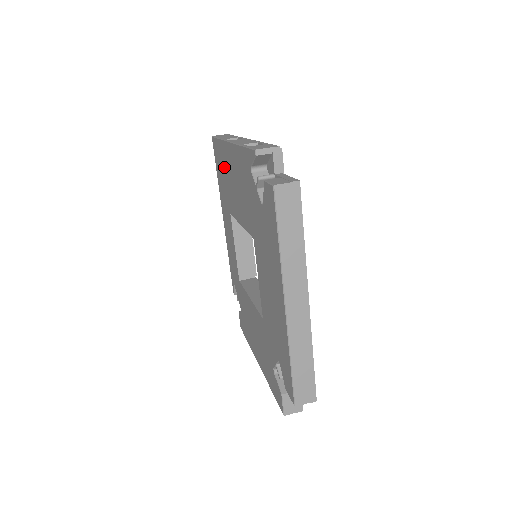
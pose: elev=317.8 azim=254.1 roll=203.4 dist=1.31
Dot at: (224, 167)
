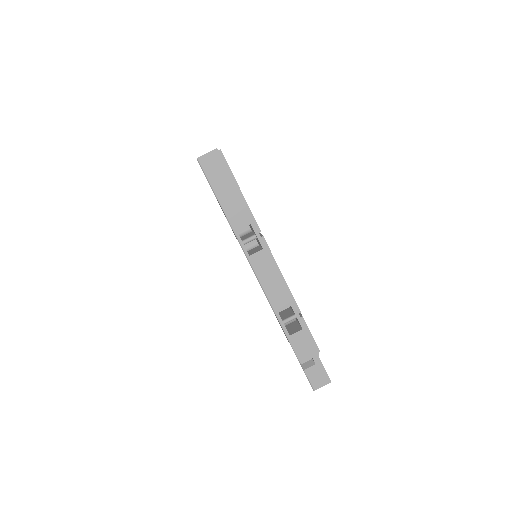
Dot at: occluded
